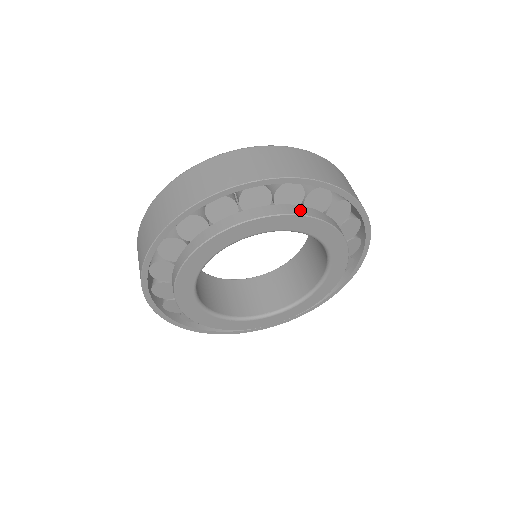
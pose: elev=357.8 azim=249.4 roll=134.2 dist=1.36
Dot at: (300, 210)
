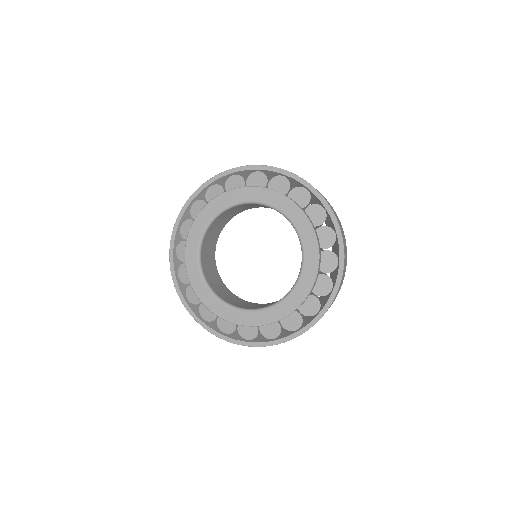
Dot at: occluded
